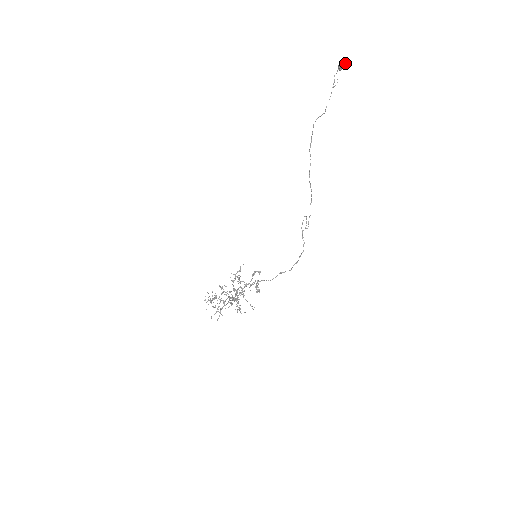
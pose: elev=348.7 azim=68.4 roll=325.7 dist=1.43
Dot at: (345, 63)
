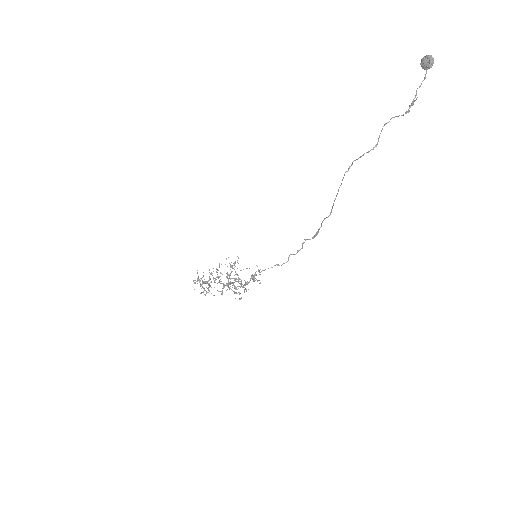
Dot at: (433, 58)
